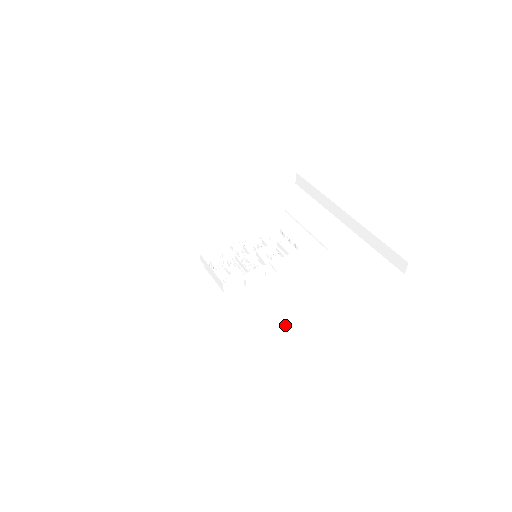
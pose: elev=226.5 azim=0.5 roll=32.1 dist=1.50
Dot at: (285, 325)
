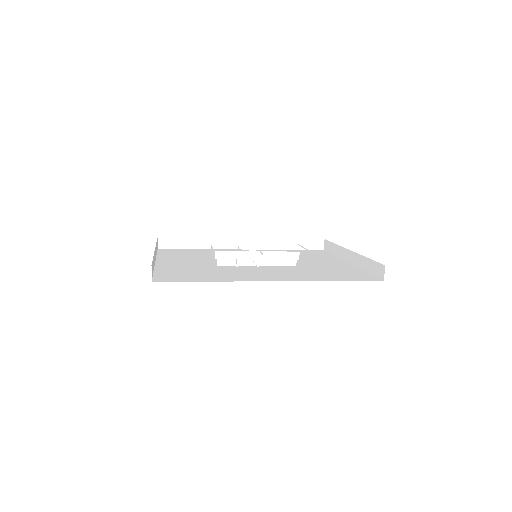
Dot at: (250, 279)
